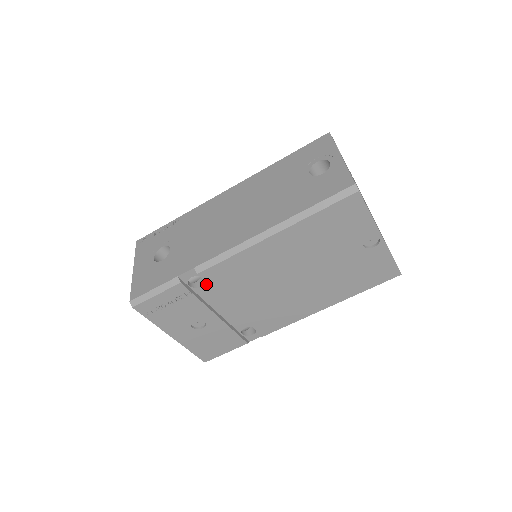
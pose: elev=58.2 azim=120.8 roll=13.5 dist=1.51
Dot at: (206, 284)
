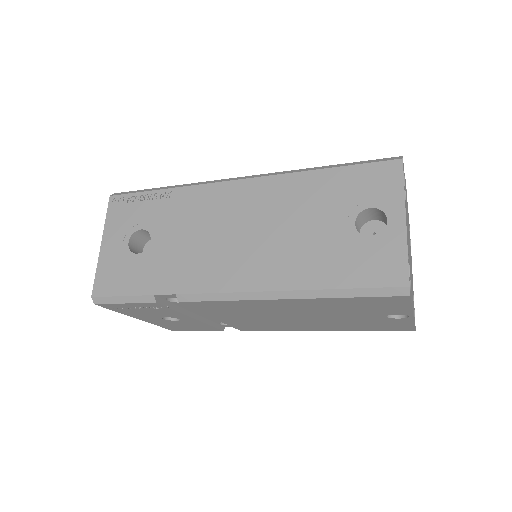
Dot at: occluded
